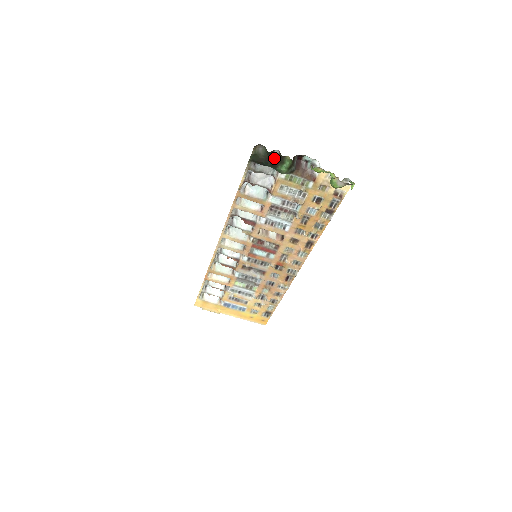
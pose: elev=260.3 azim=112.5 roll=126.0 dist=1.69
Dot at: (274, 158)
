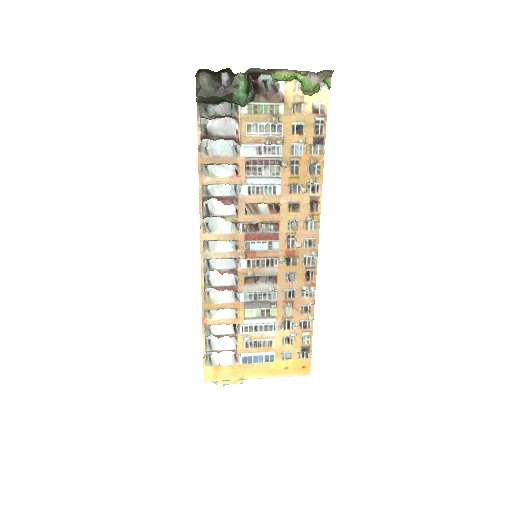
Dot at: (225, 85)
